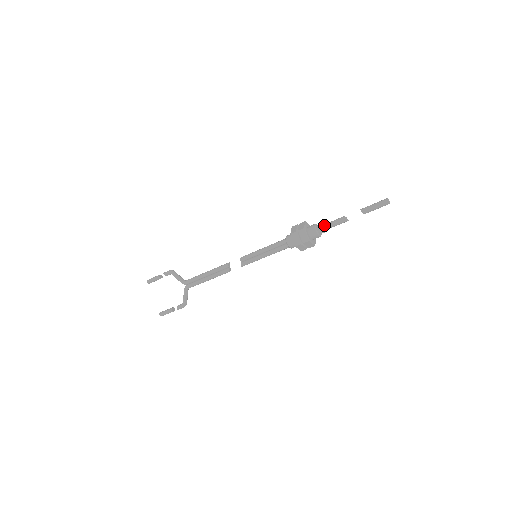
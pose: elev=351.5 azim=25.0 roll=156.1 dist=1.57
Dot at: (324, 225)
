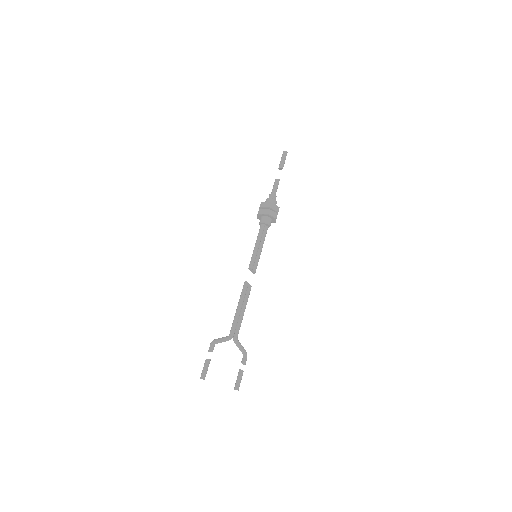
Dot at: (273, 194)
